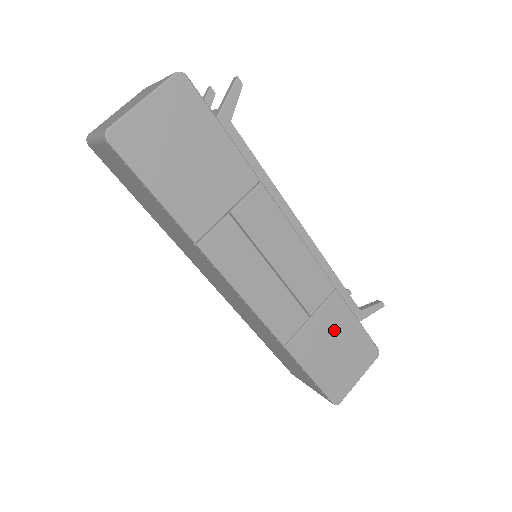
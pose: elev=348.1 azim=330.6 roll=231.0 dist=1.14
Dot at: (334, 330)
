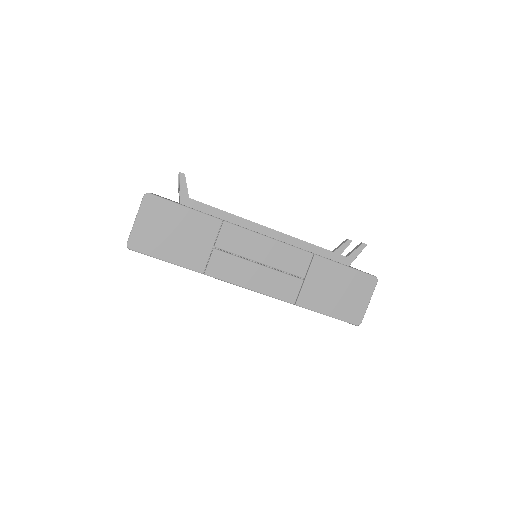
Dot at: (328, 280)
